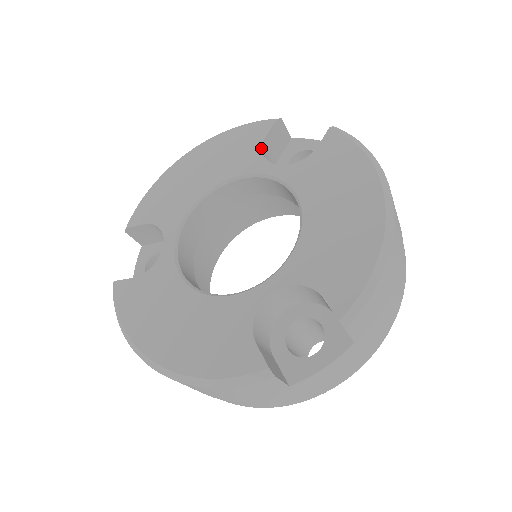
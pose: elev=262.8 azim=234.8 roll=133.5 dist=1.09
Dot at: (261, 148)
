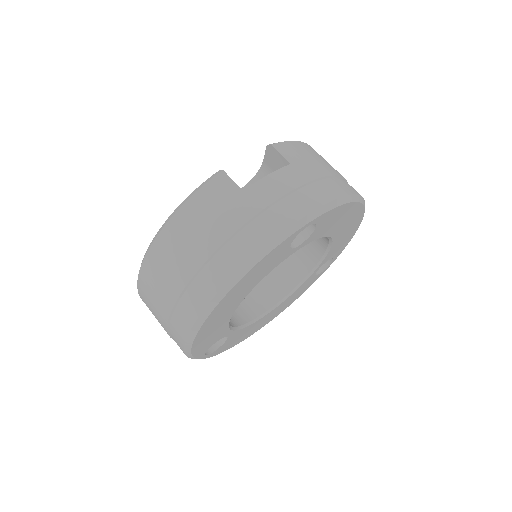
Dot at: occluded
